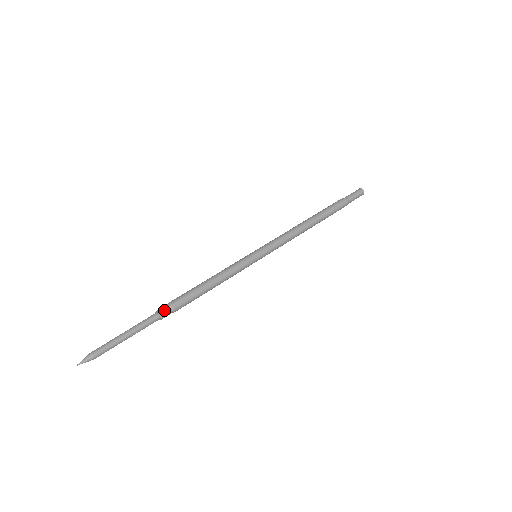
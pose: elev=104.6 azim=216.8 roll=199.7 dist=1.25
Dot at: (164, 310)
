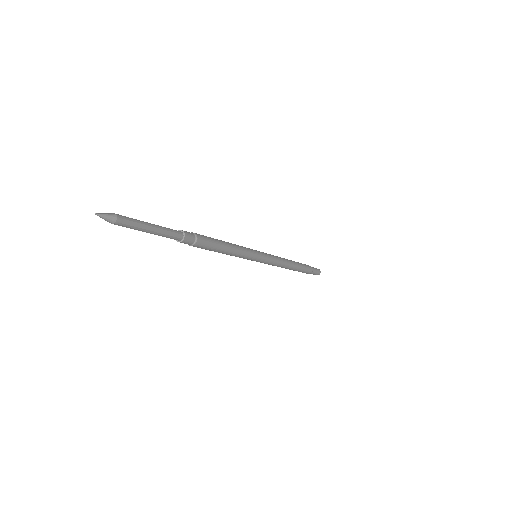
Dot at: (190, 234)
